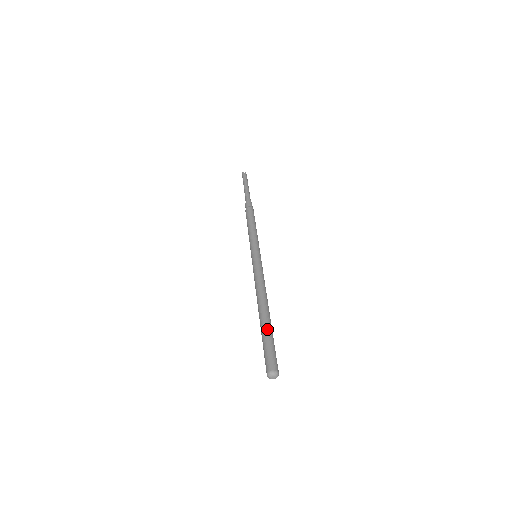
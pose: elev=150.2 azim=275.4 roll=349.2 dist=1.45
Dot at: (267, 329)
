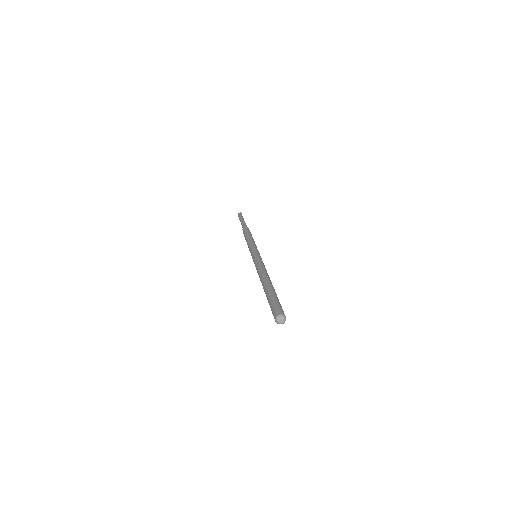
Dot at: (272, 292)
